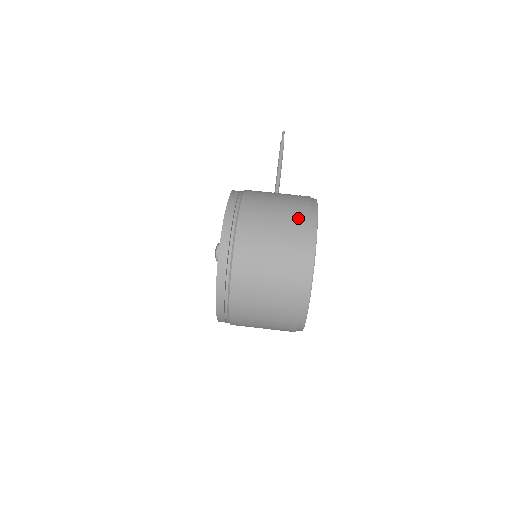
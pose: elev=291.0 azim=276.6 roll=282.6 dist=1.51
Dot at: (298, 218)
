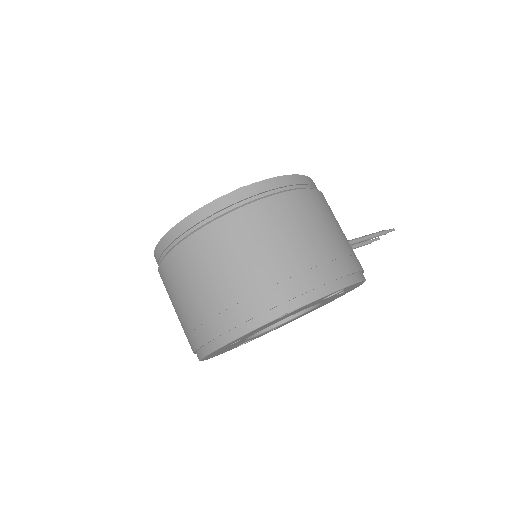
Dot at: (339, 259)
